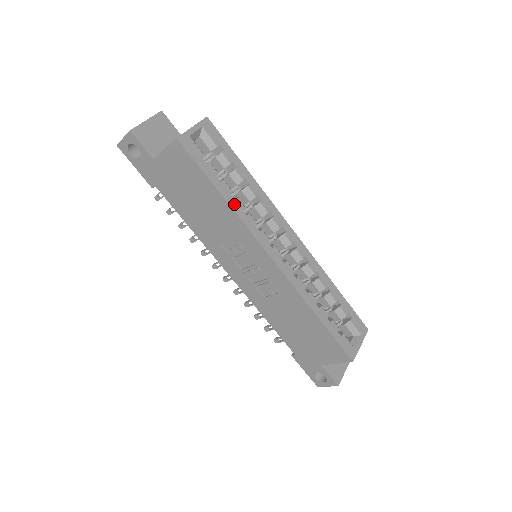
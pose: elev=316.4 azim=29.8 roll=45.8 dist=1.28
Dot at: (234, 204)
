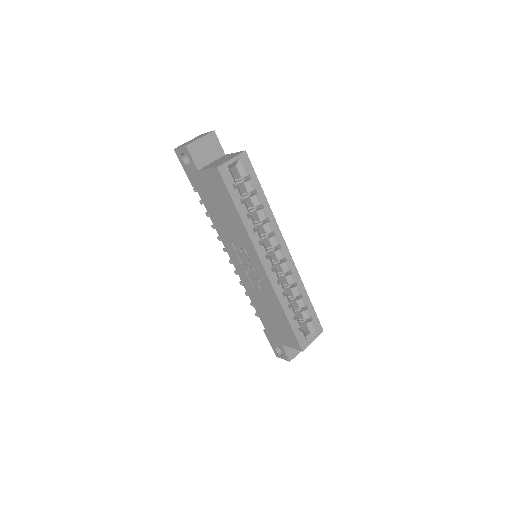
Dot at: (247, 223)
